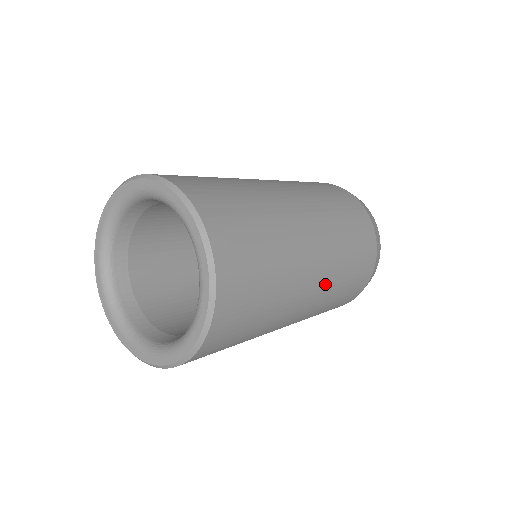
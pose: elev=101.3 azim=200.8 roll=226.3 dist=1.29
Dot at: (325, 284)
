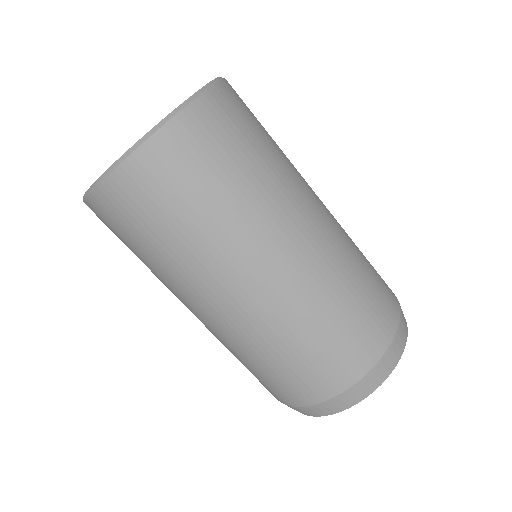
Dot at: (272, 303)
